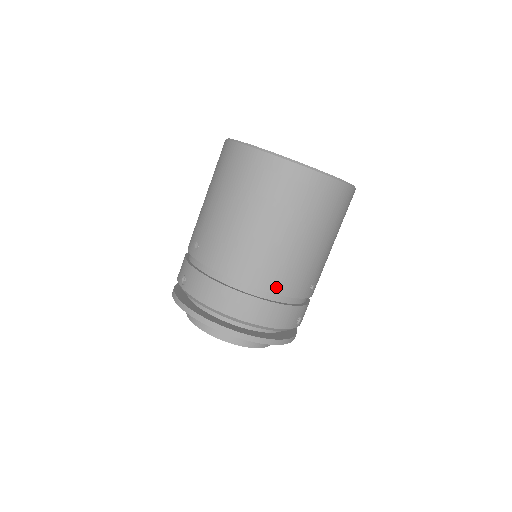
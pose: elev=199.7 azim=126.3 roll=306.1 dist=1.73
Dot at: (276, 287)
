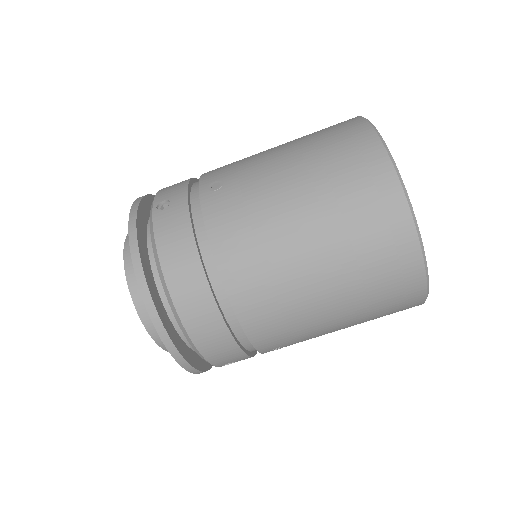
Dot at: (250, 320)
